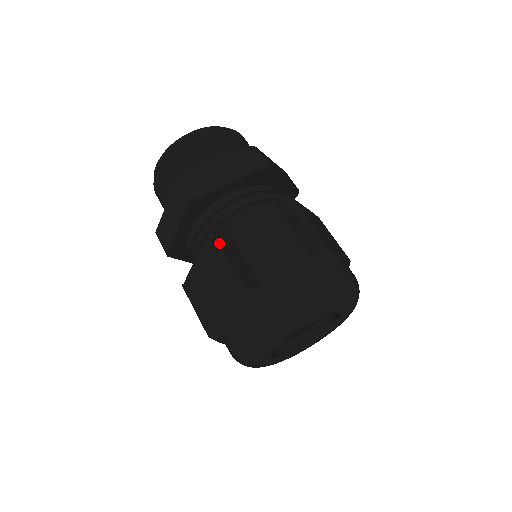
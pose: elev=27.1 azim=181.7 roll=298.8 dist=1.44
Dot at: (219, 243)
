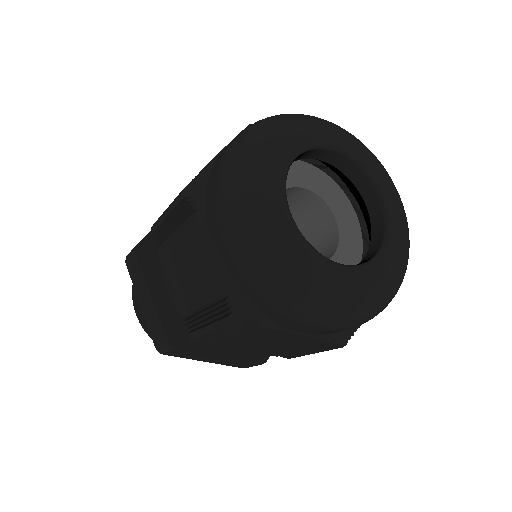
Dot at: (158, 219)
